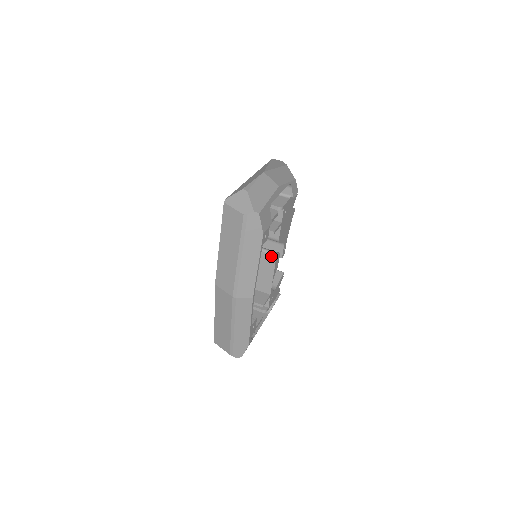
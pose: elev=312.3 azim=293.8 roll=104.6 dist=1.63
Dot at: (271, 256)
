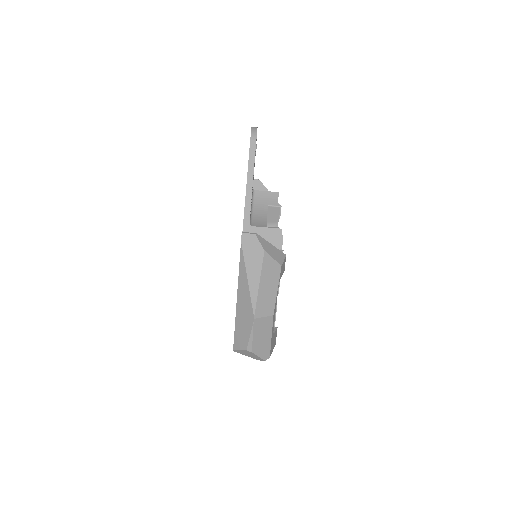
Dot at: occluded
